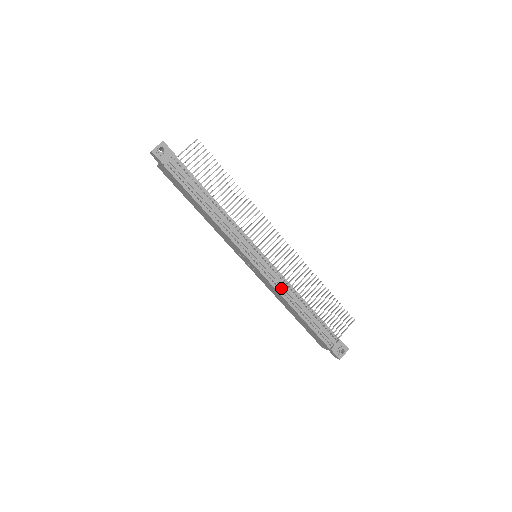
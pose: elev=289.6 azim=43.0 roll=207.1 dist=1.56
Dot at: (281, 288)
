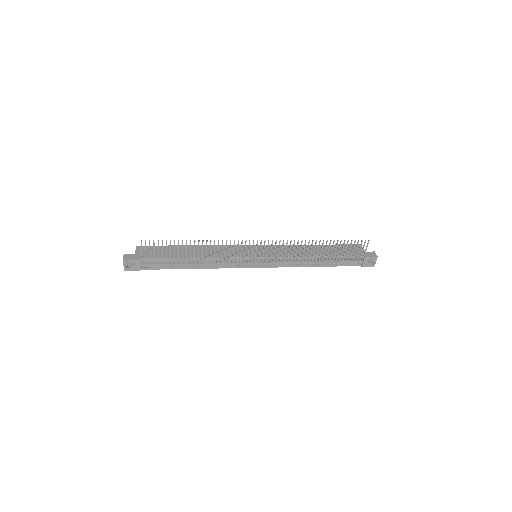
Dot at: (291, 264)
